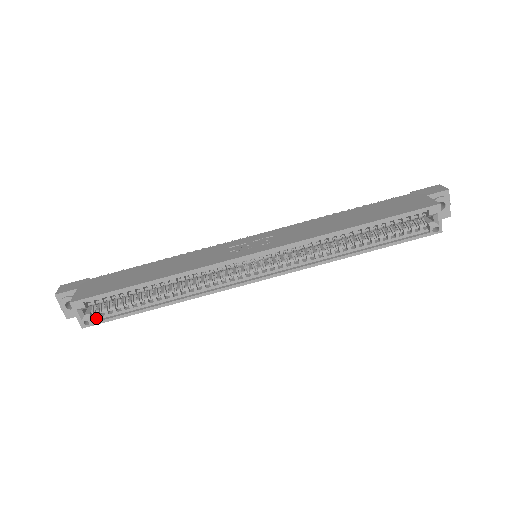
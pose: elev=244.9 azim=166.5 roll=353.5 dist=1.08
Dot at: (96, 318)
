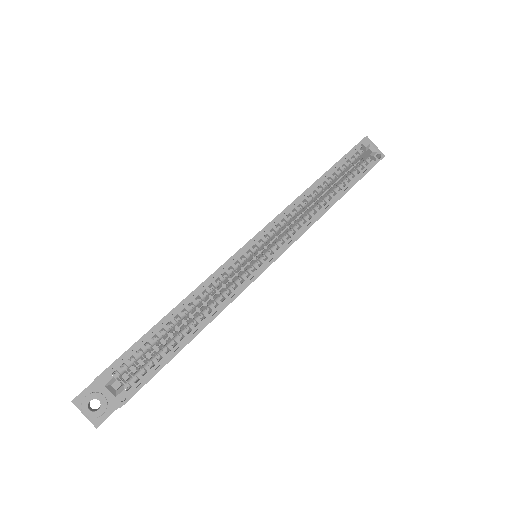
Dot at: (131, 389)
